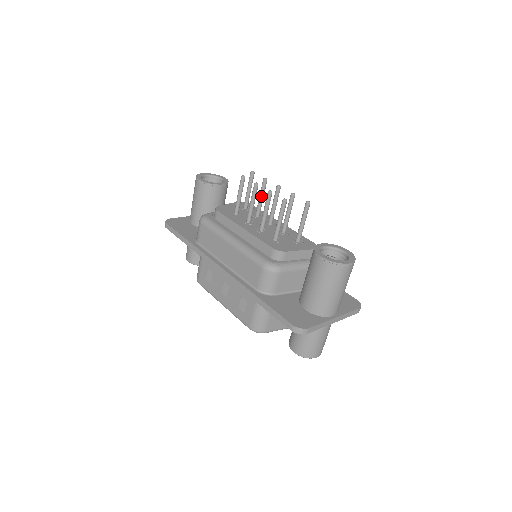
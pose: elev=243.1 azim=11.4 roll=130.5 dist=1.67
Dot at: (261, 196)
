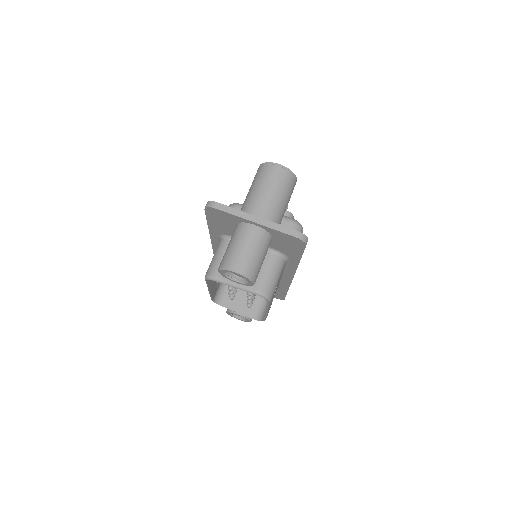
Dot at: occluded
